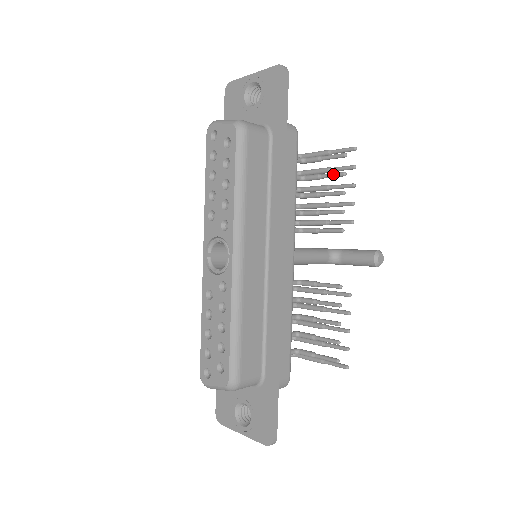
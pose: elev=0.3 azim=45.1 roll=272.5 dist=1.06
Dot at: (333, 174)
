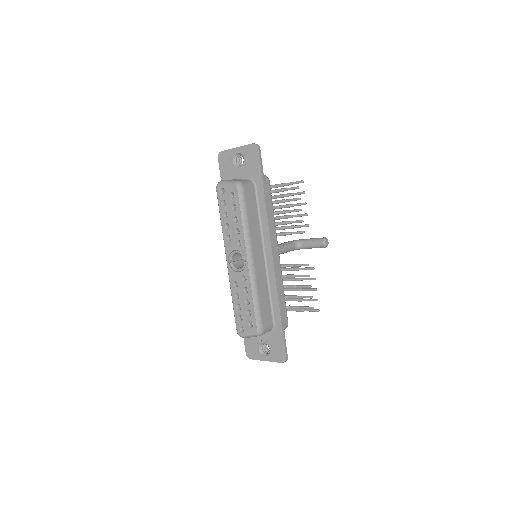
Dot at: (293, 199)
